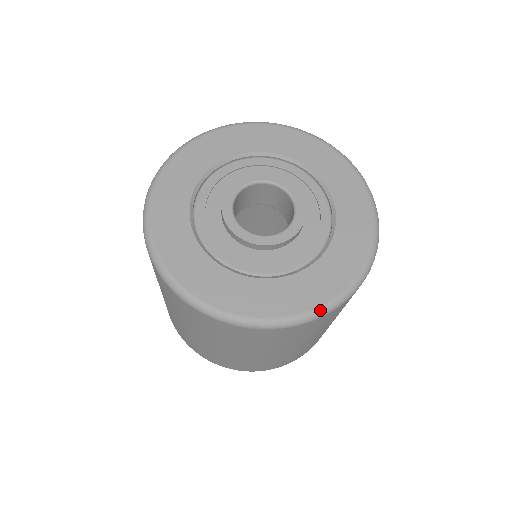
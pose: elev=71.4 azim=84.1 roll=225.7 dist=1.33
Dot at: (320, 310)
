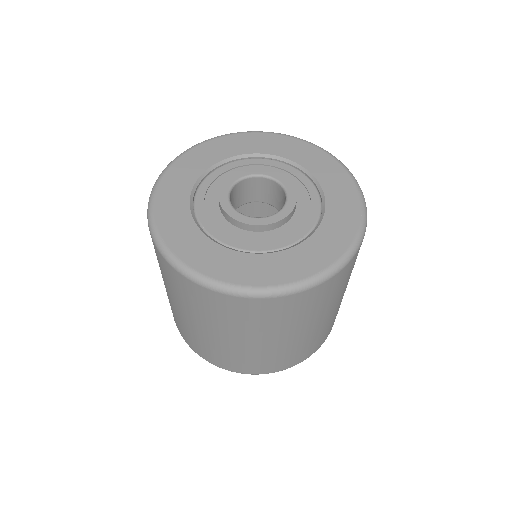
Dot at: (315, 278)
